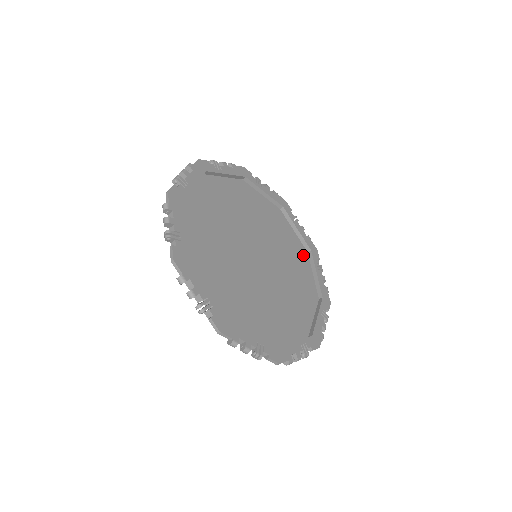
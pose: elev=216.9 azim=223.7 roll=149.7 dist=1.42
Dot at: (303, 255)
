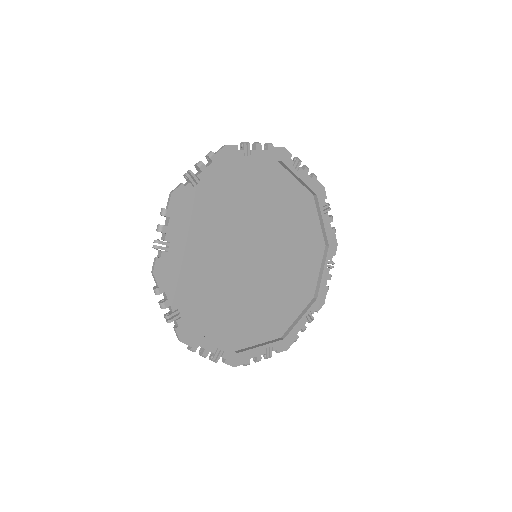
Dot at: (277, 174)
